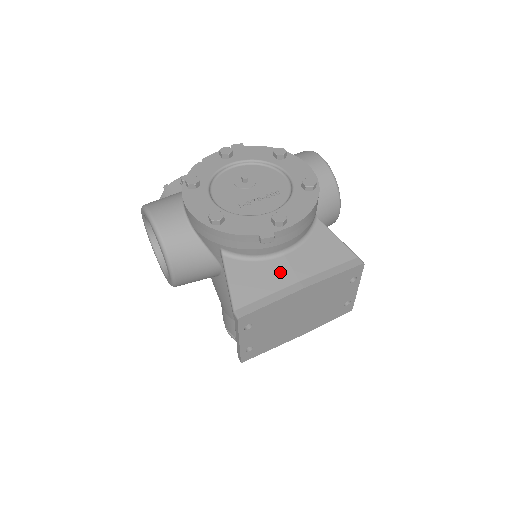
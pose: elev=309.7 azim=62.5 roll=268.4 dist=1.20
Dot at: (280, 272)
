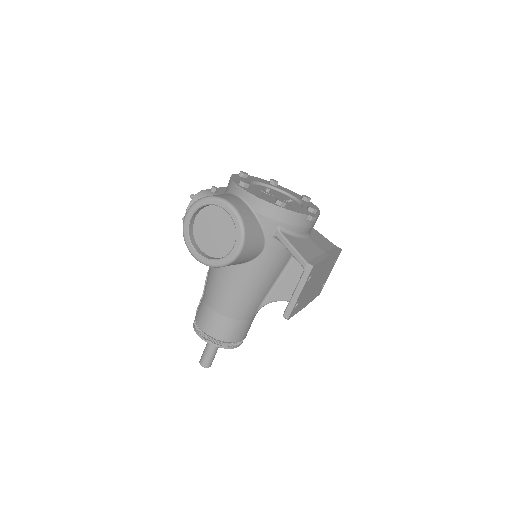
Dot at: (313, 246)
